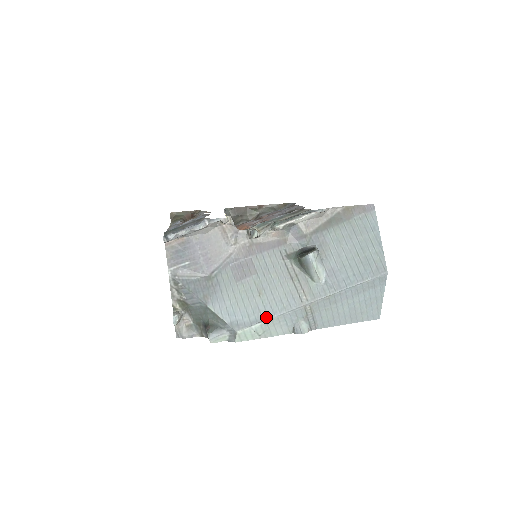
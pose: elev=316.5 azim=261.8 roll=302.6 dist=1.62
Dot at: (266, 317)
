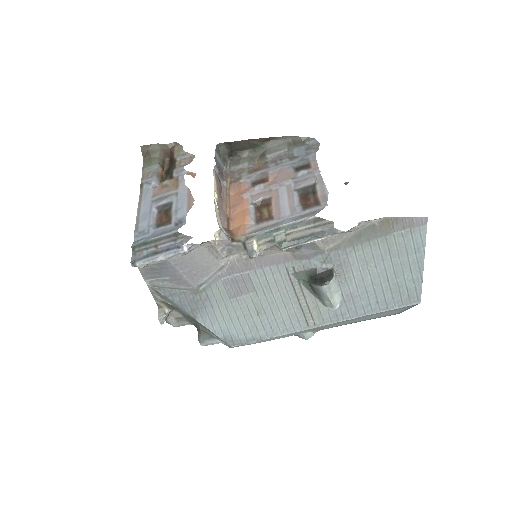
Dot at: (265, 337)
